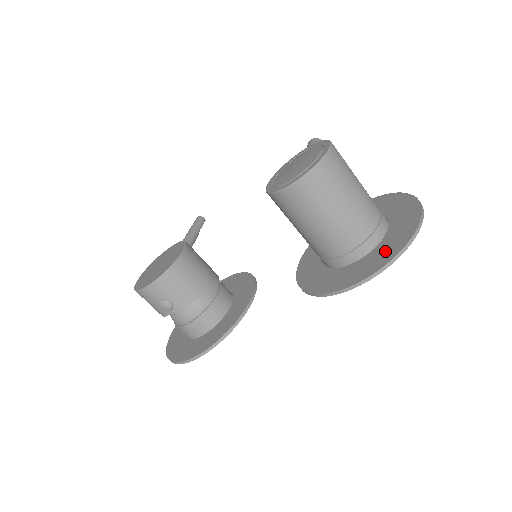
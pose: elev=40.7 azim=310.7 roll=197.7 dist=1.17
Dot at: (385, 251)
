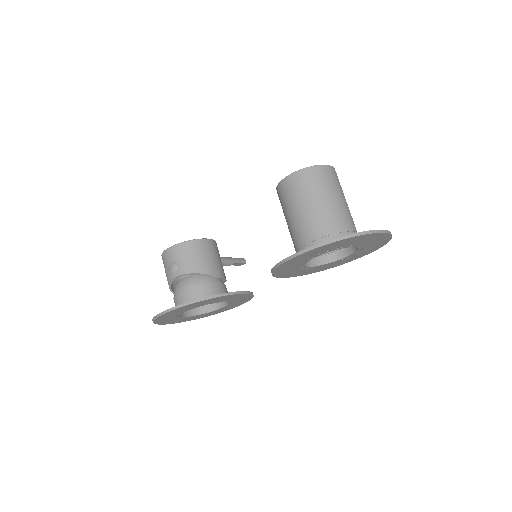
Dot at: occluded
